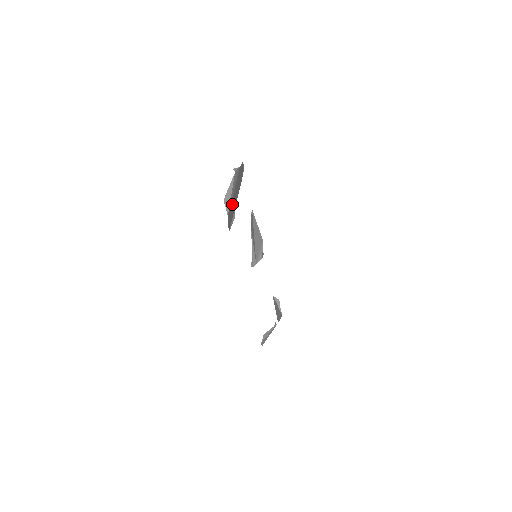
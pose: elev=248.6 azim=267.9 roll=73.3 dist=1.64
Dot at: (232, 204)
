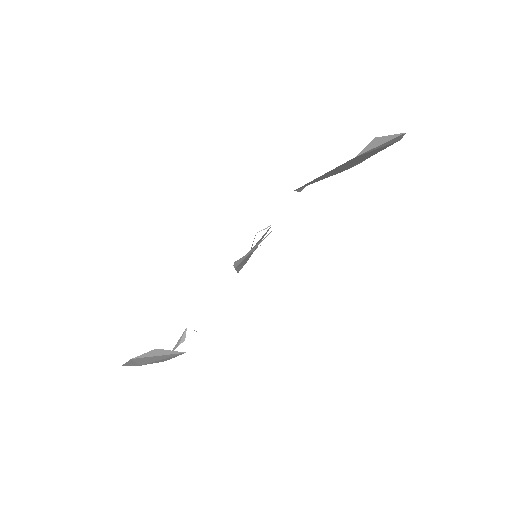
Dot at: (351, 162)
